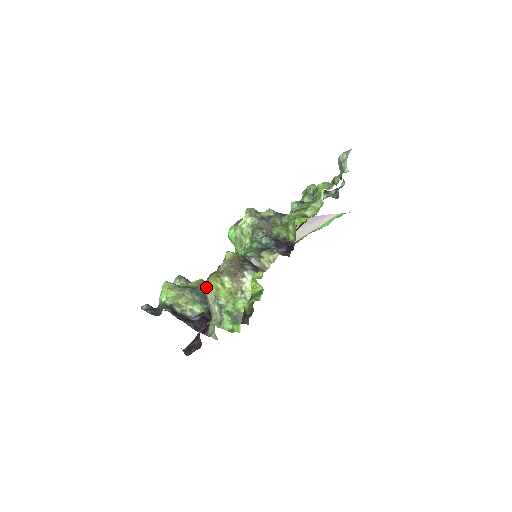
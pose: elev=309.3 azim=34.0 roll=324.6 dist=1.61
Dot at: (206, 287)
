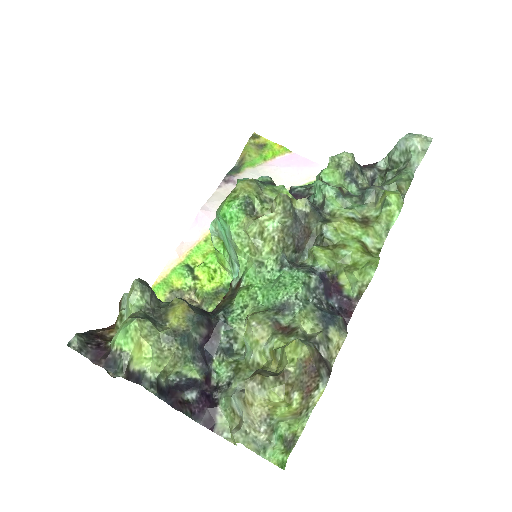
Dot at: (255, 397)
